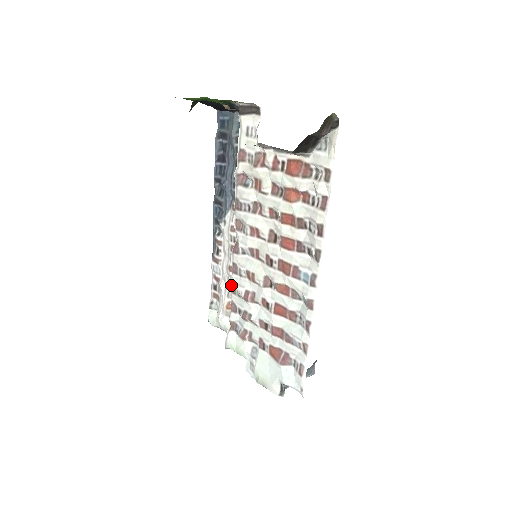
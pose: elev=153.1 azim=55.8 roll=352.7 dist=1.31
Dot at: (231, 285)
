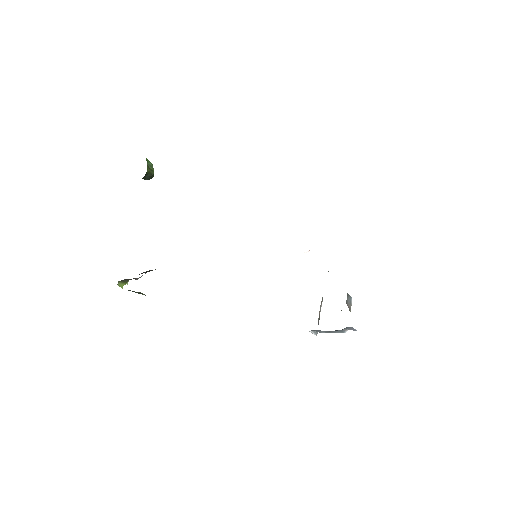
Dot at: occluded
